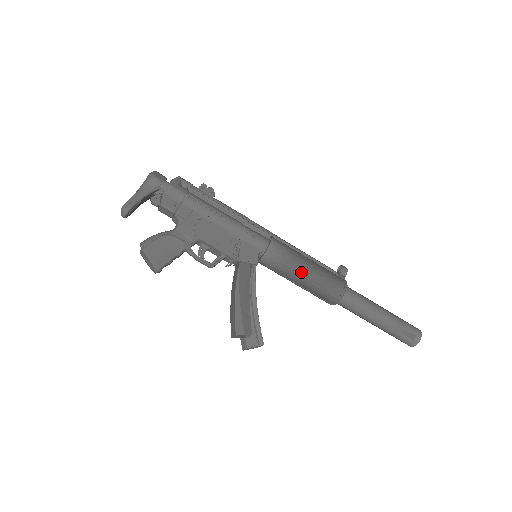
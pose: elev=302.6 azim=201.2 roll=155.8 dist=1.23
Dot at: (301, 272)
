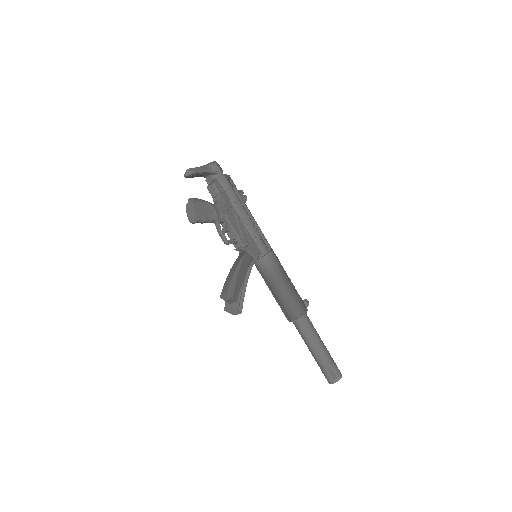
Dot at: (282, 283)
